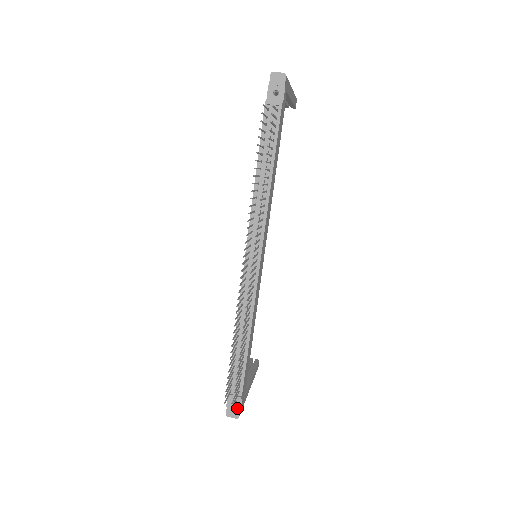
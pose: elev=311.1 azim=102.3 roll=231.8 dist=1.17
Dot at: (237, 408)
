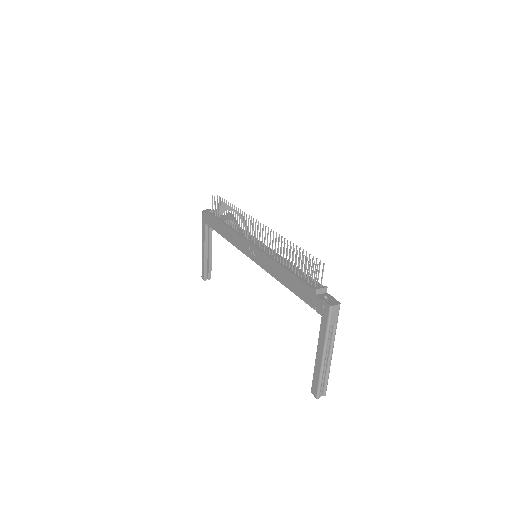
Dot at: (332, 299)
